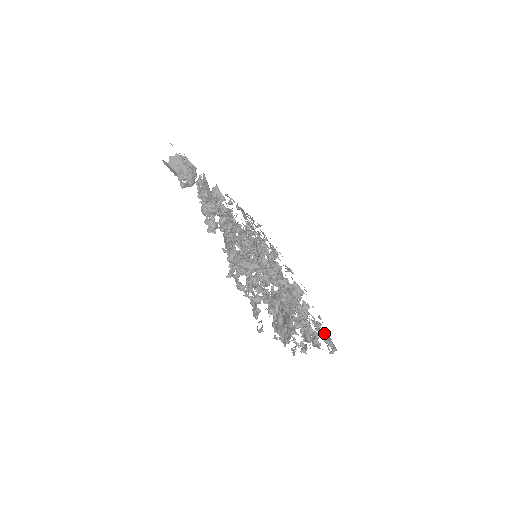
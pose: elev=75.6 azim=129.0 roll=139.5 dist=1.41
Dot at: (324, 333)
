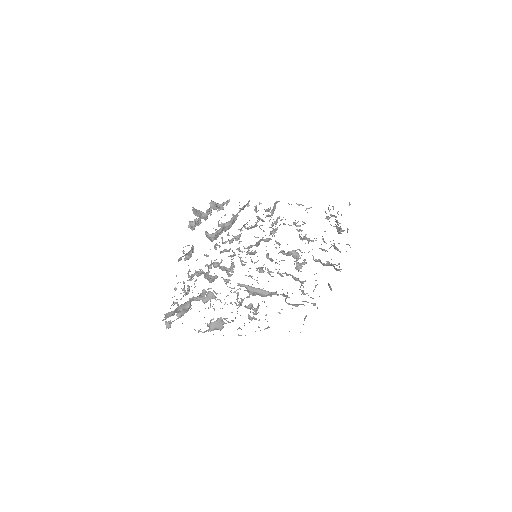
Dot at: occluded
